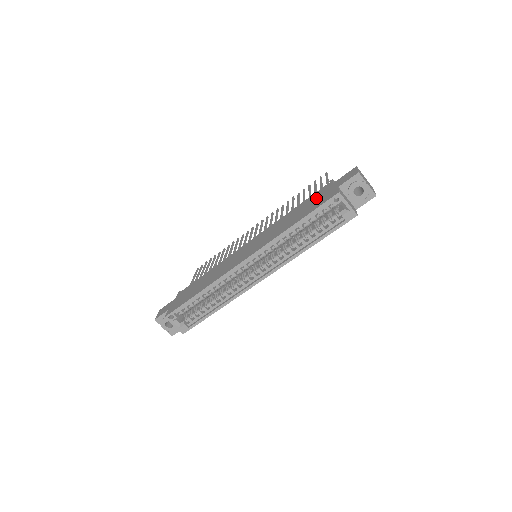
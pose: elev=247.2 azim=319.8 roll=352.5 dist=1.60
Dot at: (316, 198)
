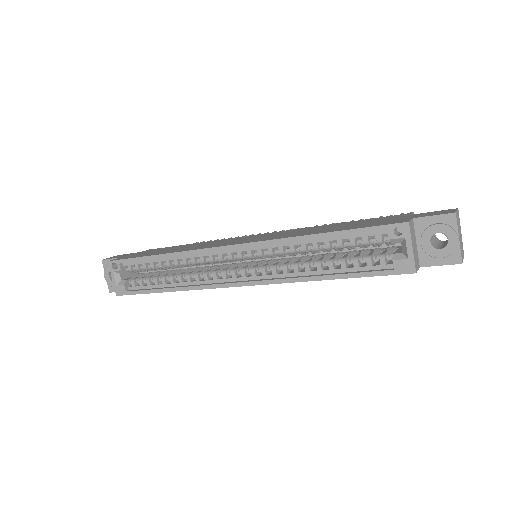
Dot at: (374, 220)
